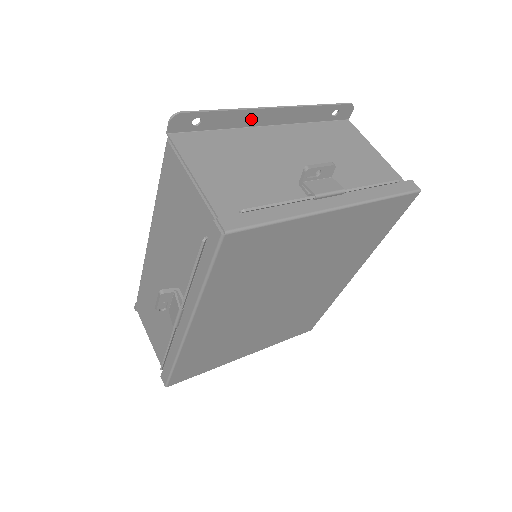
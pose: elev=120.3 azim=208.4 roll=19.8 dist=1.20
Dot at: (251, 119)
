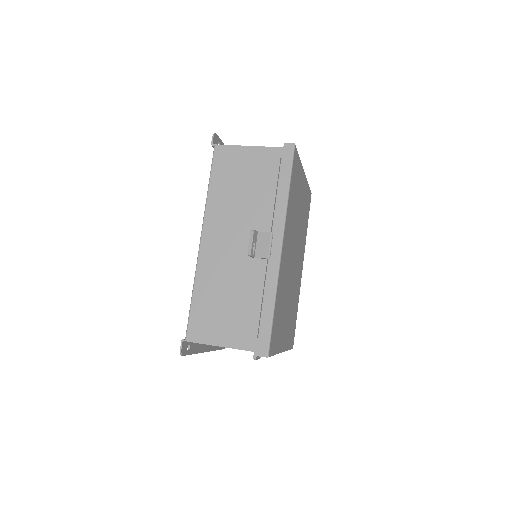
Dot at: occluded
